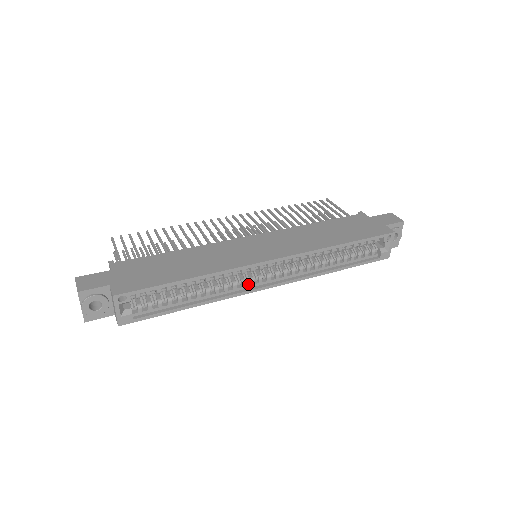
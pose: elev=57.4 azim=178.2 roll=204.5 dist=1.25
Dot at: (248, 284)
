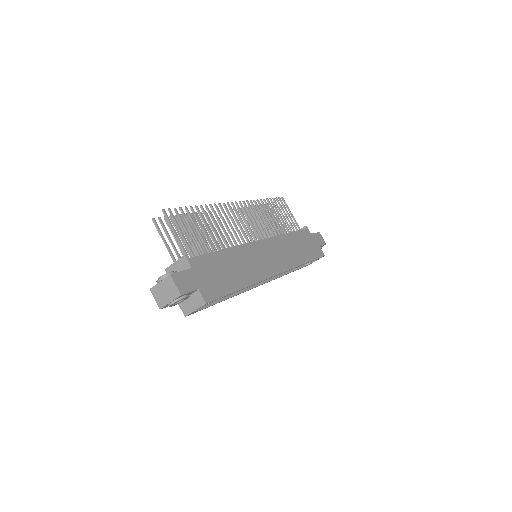
Dot at: occluded
